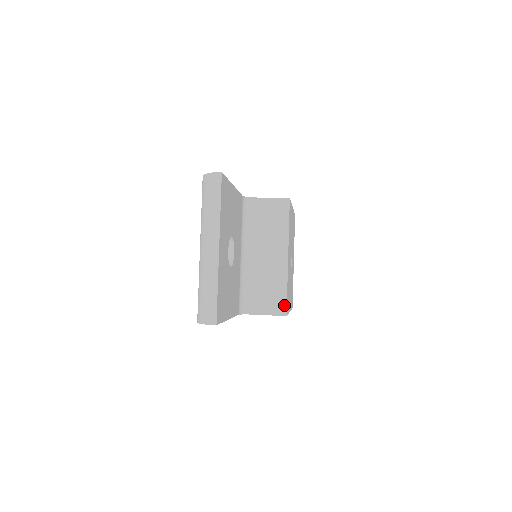
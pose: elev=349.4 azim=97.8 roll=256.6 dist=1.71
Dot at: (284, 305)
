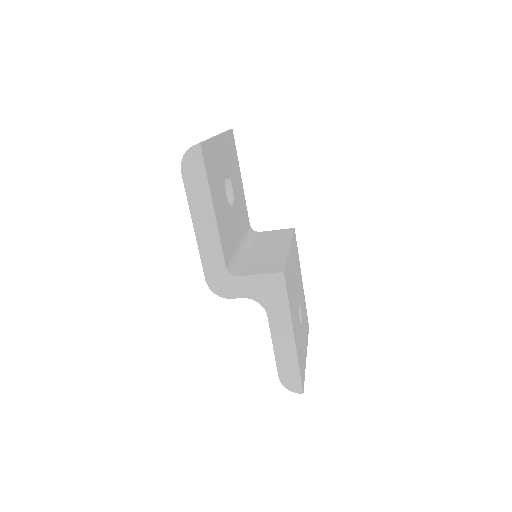
Dot at: (282, 267)
